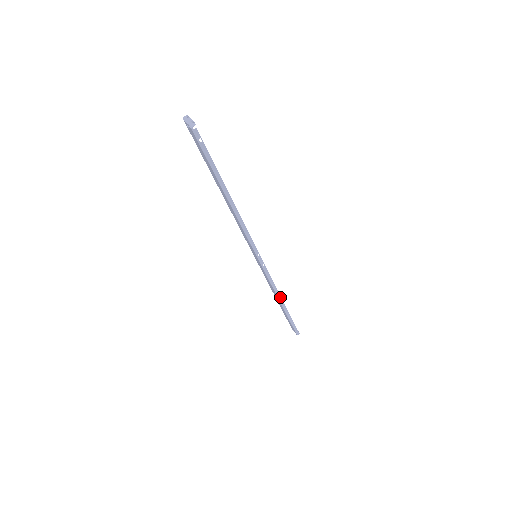
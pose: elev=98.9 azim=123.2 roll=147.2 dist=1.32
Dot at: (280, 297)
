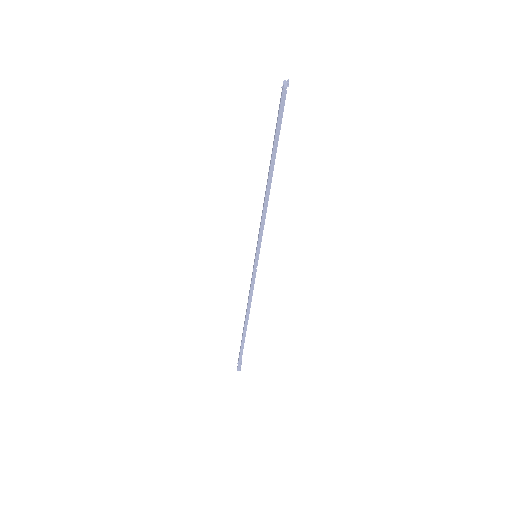
Dot at: (248, 315)
